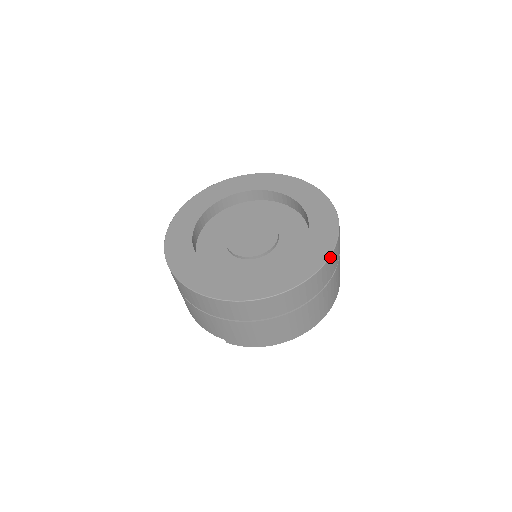
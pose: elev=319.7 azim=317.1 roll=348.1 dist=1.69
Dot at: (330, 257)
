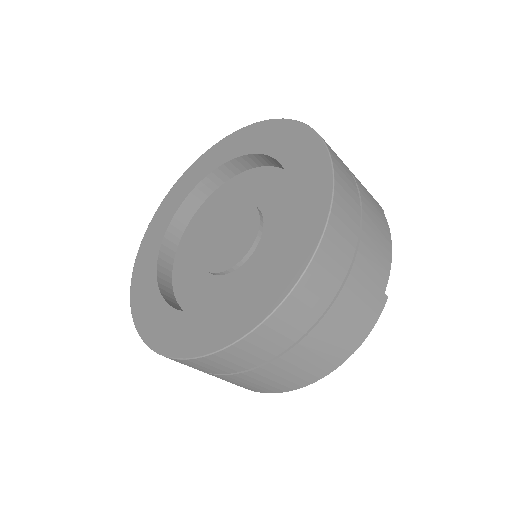
Dot at: (225, 349)
